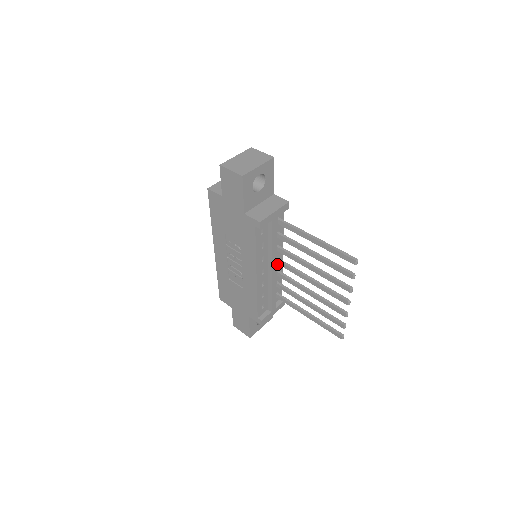
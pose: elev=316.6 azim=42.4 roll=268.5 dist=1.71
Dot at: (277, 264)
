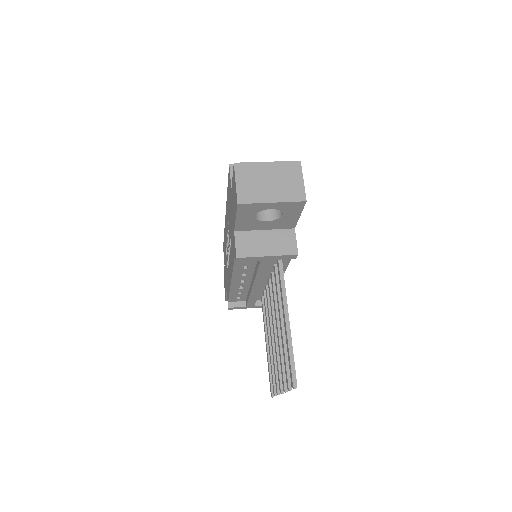
Dot at: occluded
